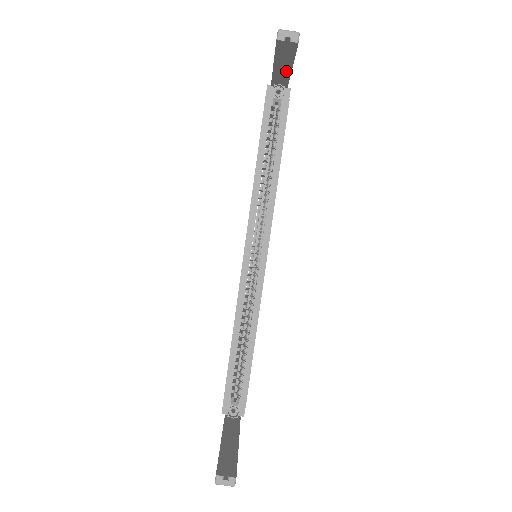
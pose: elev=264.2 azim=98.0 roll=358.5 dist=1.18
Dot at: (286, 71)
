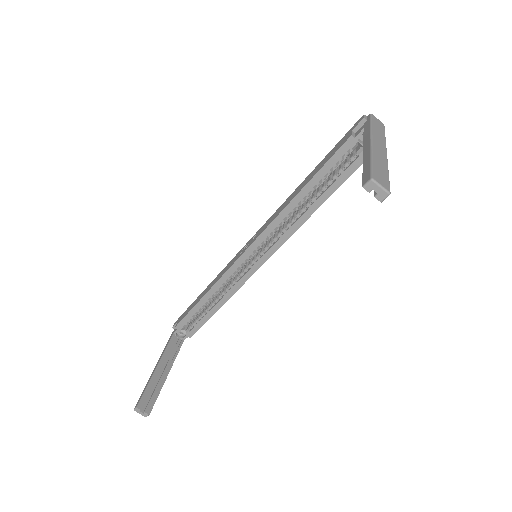
Dot at: occluded
